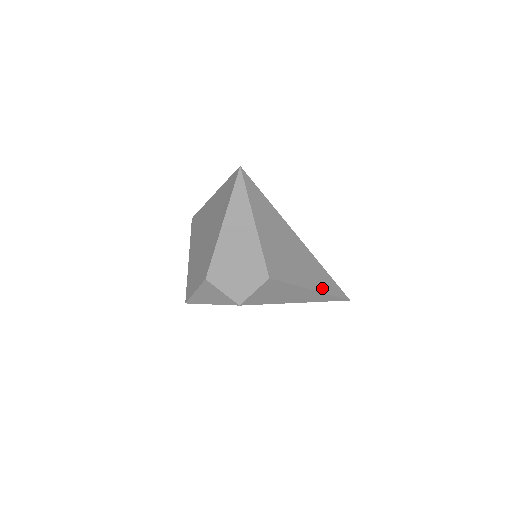
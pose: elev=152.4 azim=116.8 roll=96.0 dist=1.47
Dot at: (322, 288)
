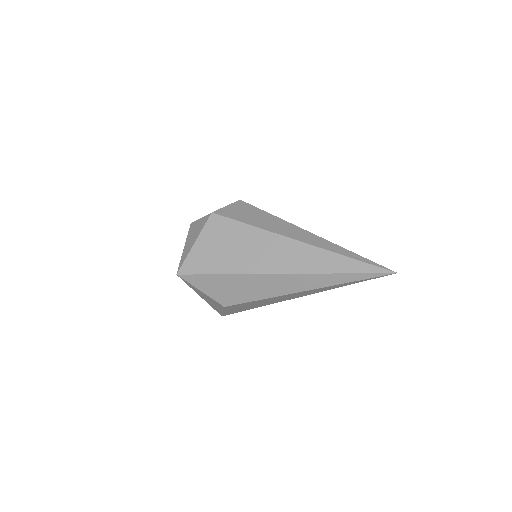
Dot at: occluded
